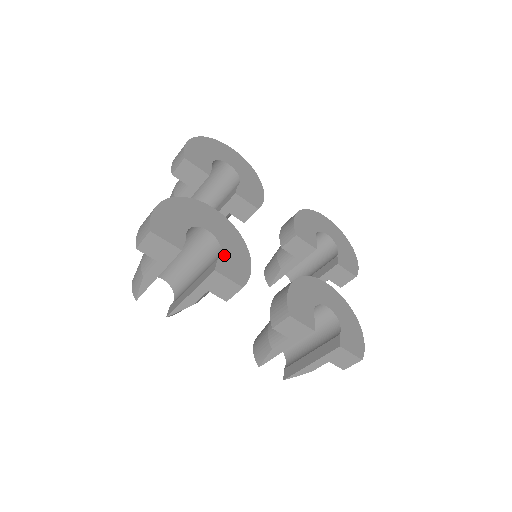
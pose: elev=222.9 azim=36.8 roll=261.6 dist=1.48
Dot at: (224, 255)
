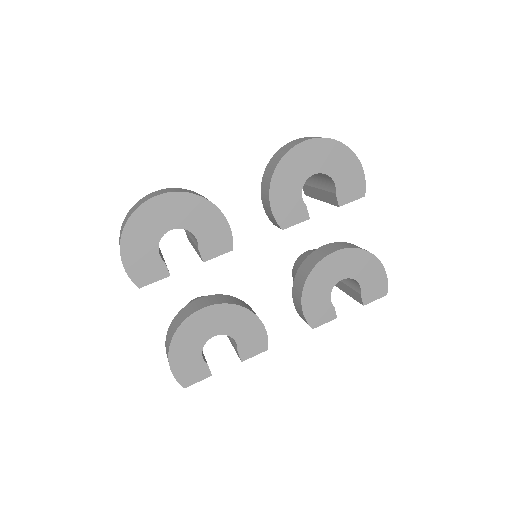
Dot at: (239, 342)
